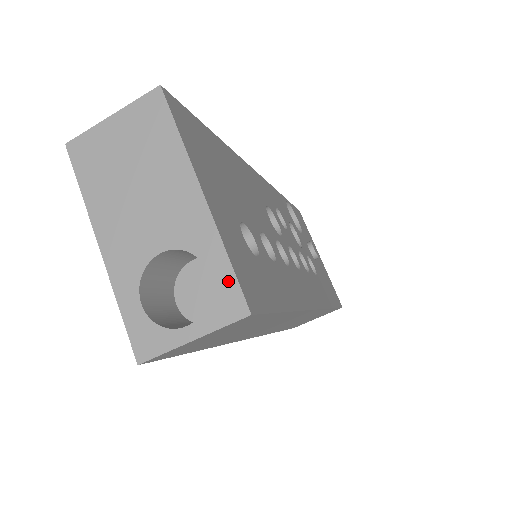
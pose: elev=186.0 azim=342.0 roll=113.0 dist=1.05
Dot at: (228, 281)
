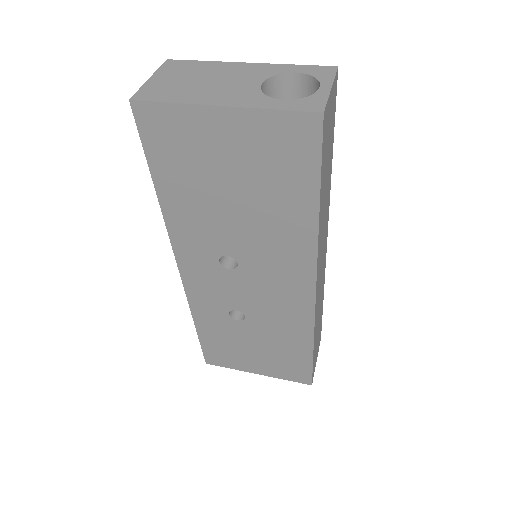
Dot at: (310, 68)
